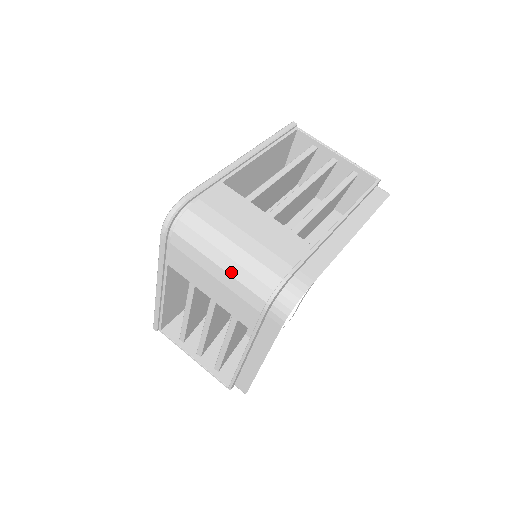
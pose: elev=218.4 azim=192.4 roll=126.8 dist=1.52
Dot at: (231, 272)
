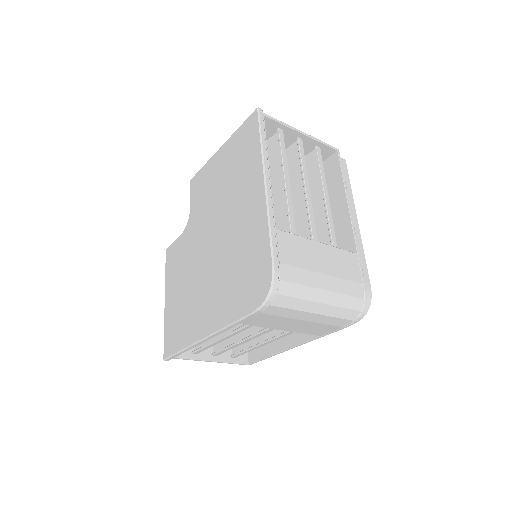
Dot at: (326, 313)
